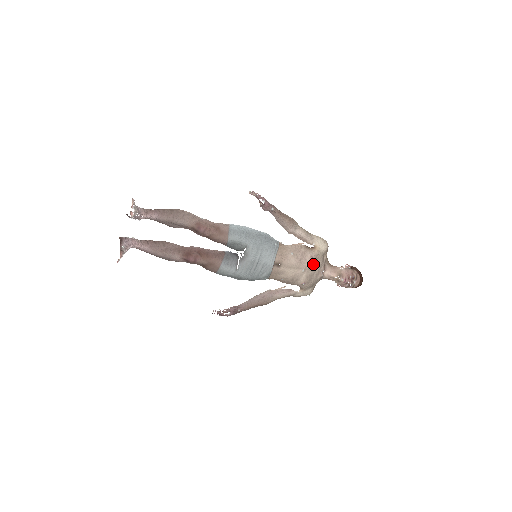
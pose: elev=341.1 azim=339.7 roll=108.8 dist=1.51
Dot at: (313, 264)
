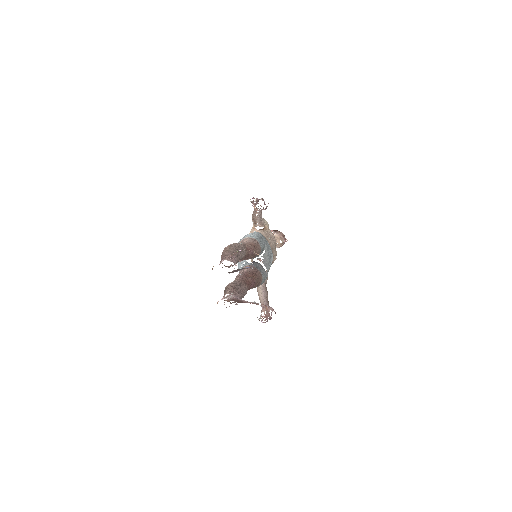
Dot at: occluded
